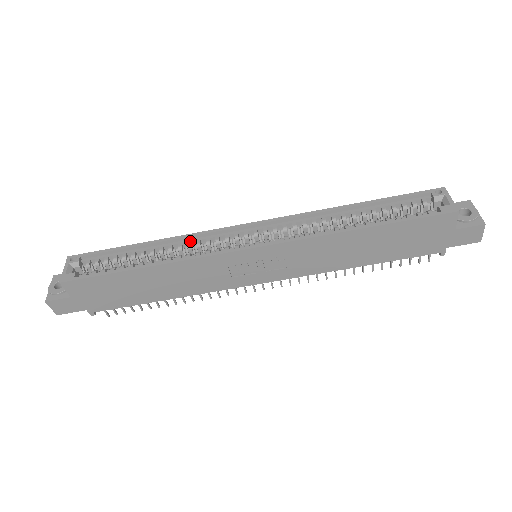
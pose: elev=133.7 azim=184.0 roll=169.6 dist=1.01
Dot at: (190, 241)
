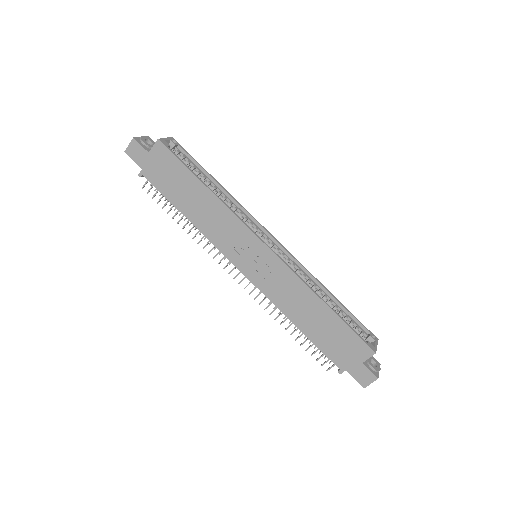
Dot at: (238, 208)
